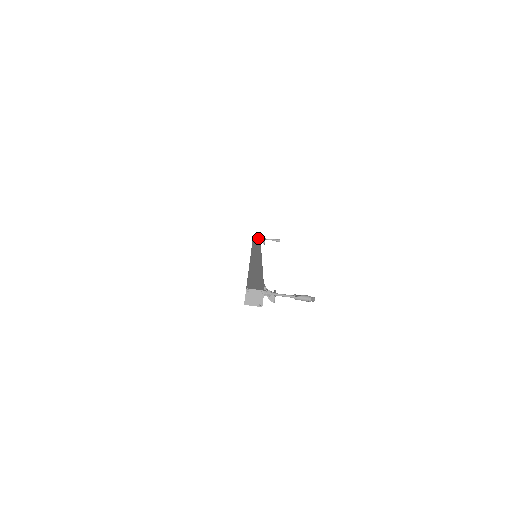
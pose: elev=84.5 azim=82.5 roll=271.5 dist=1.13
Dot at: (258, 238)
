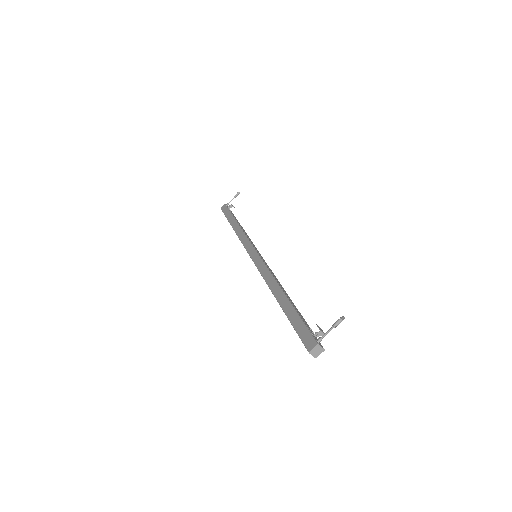
Dot at: (228, 213)
